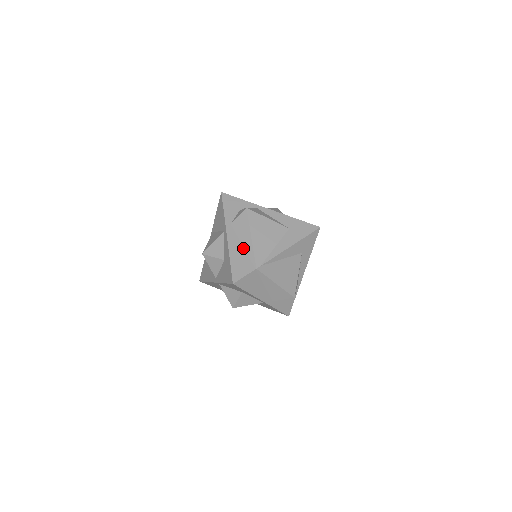
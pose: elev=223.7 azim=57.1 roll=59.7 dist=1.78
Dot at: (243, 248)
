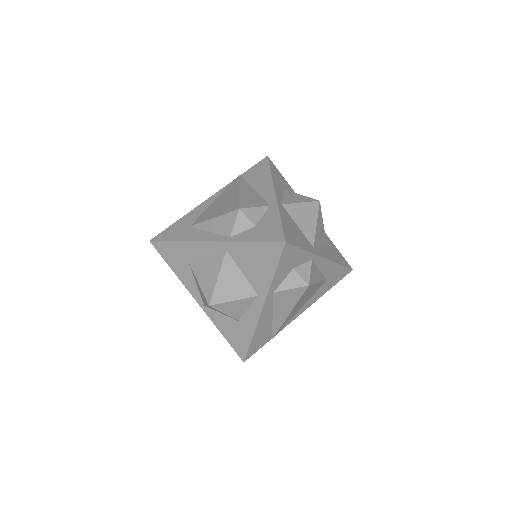
Dot at: (272, 320)
